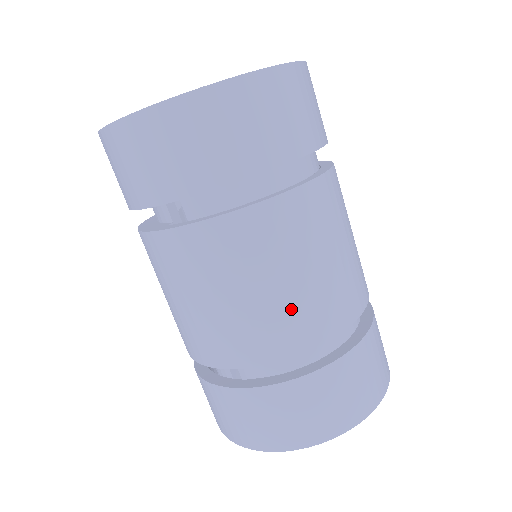
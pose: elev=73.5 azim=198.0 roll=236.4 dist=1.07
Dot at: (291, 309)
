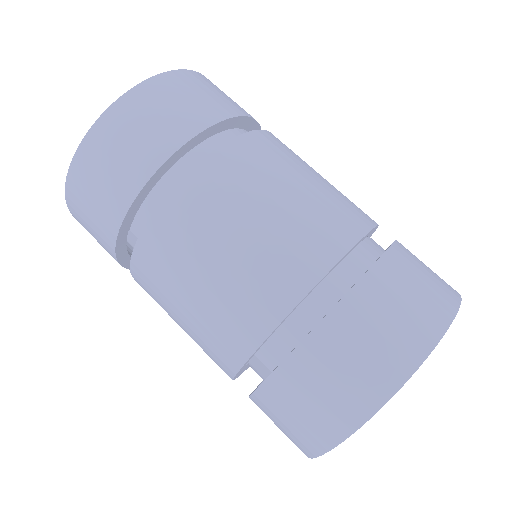
Dot at: (252, 271)
